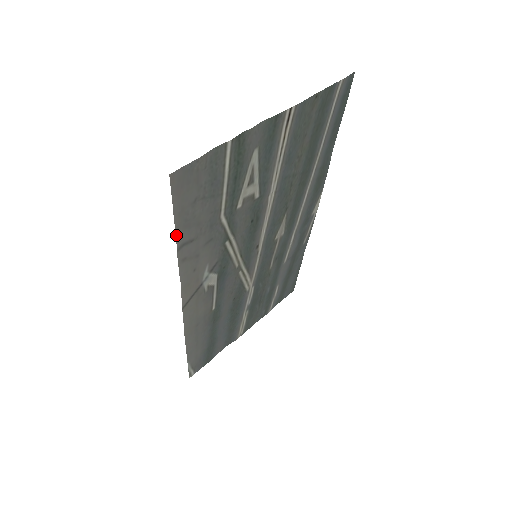
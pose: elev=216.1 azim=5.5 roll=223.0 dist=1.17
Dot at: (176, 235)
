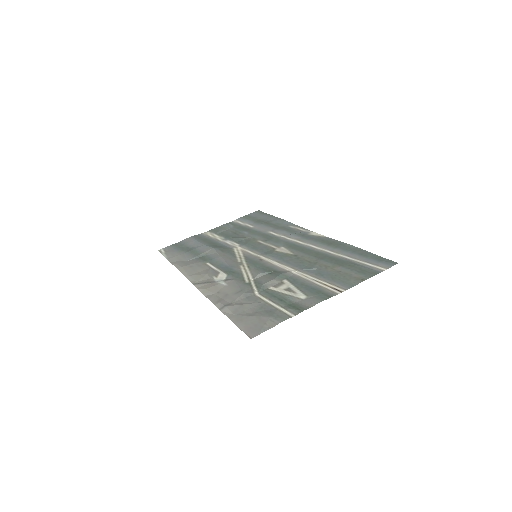
Dot at: (226, 315)
